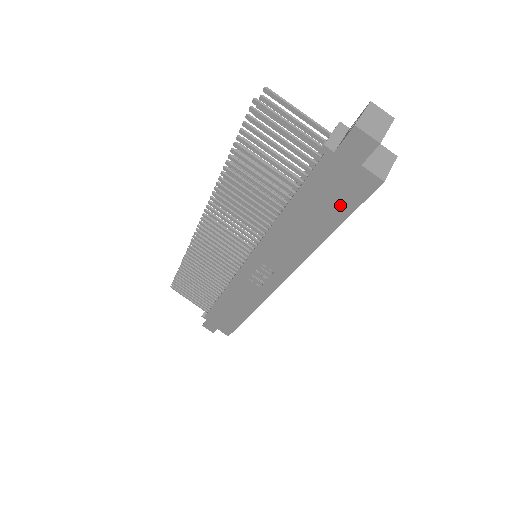
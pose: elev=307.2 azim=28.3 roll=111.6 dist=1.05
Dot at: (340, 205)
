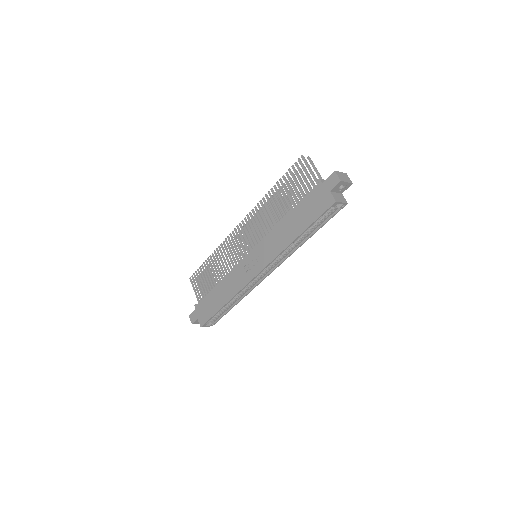
Dot at: (313, 214)
